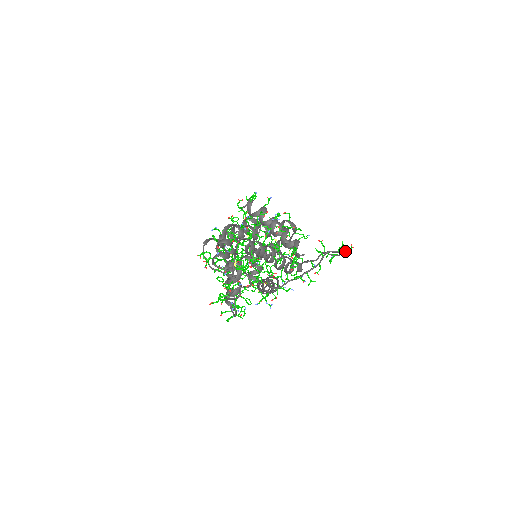
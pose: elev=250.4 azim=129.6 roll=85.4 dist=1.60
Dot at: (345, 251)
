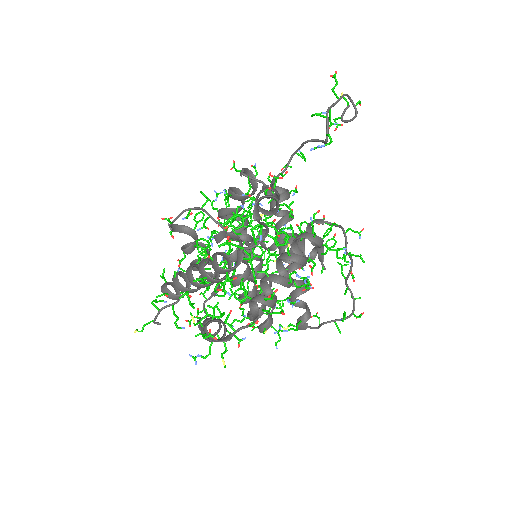
Dot at: (355, 315)
